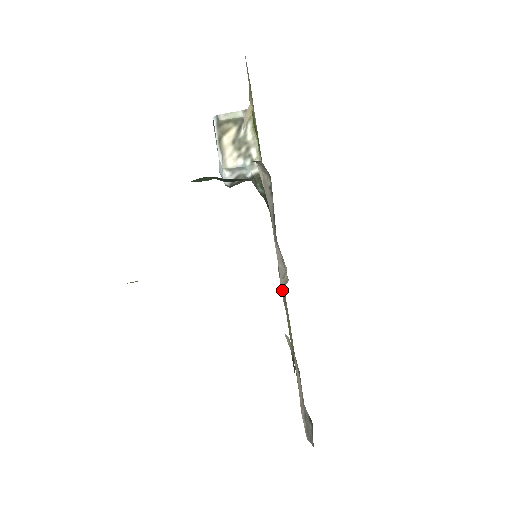
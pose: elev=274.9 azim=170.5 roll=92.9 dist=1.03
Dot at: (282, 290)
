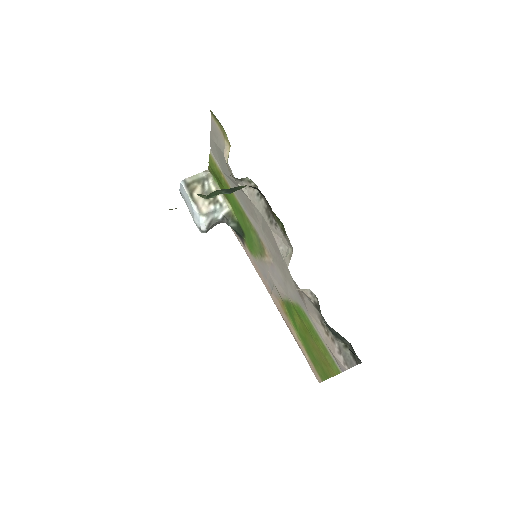
Dot at: (283, 276)
